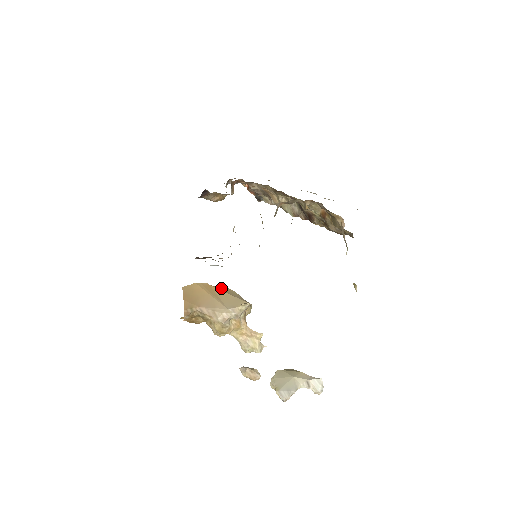
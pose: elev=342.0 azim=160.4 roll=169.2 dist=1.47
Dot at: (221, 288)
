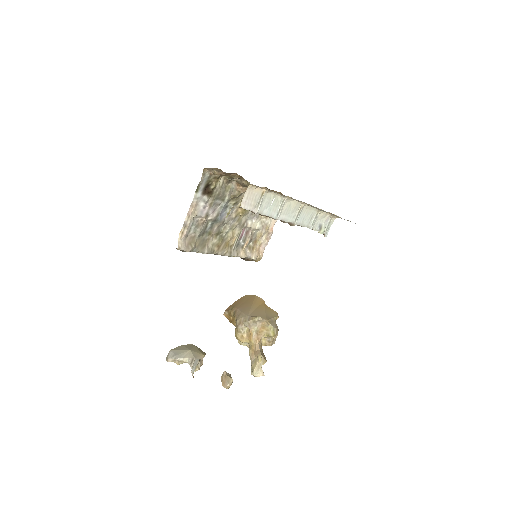
Dot at: (269, 307)
